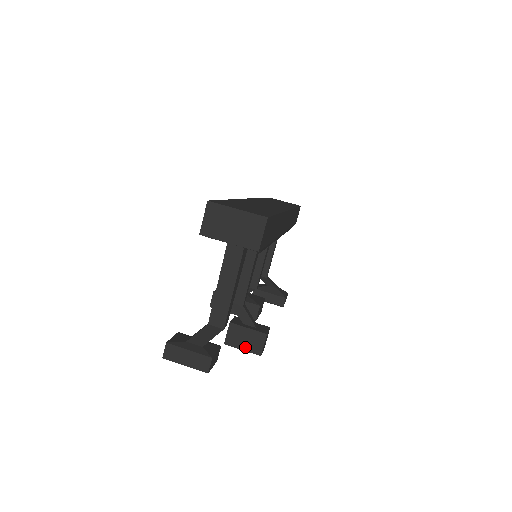
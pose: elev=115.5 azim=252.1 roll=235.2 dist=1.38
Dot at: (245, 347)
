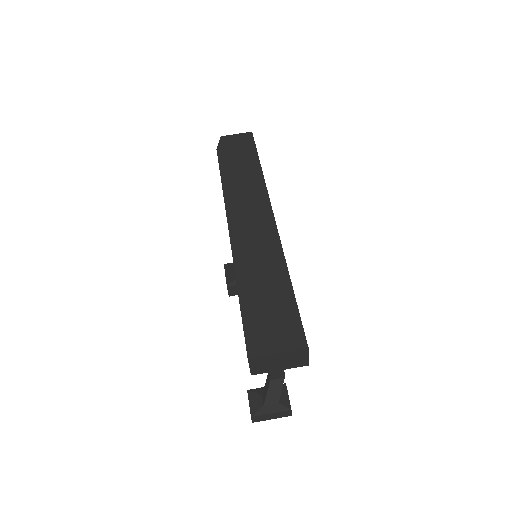
Dot at: occluded
